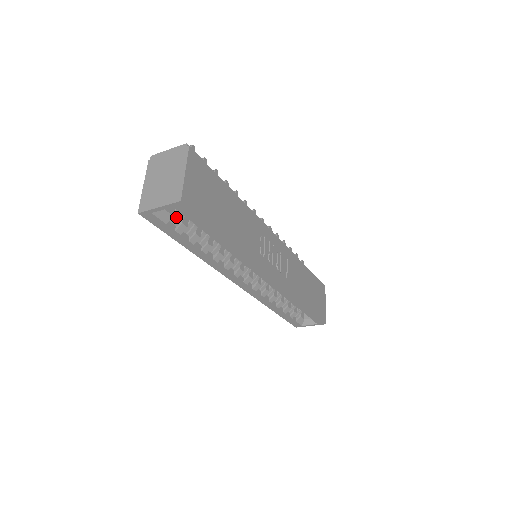
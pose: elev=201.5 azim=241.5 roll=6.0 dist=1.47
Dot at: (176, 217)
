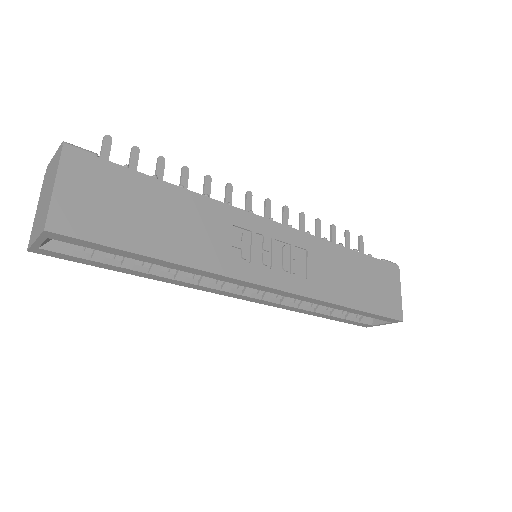
Dot at: occluded
